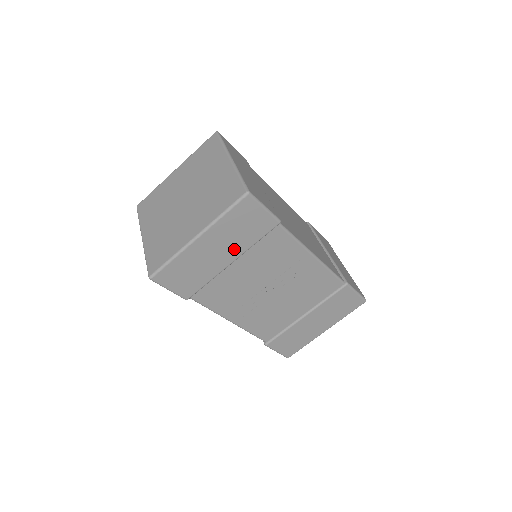
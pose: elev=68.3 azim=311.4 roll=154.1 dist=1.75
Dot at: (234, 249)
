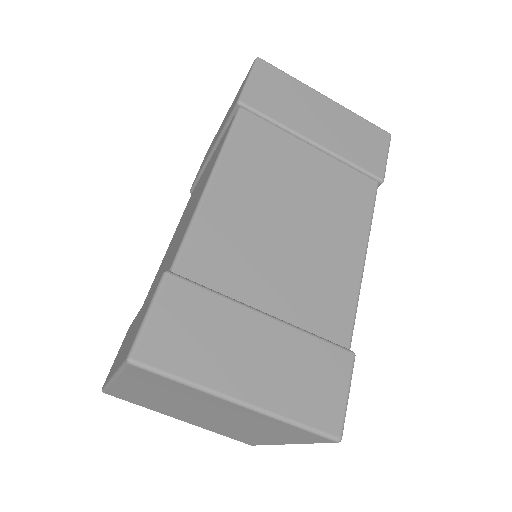
Dot at: occluded
